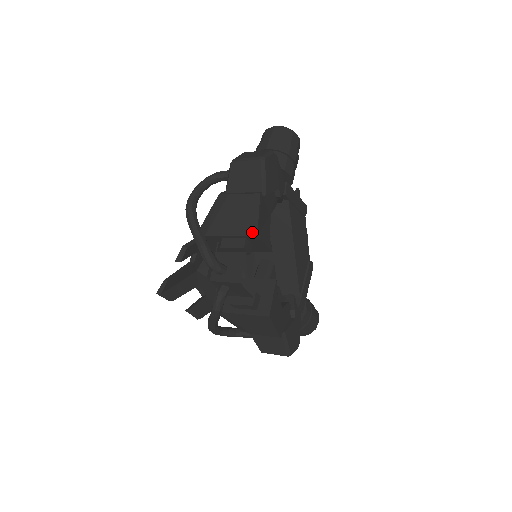
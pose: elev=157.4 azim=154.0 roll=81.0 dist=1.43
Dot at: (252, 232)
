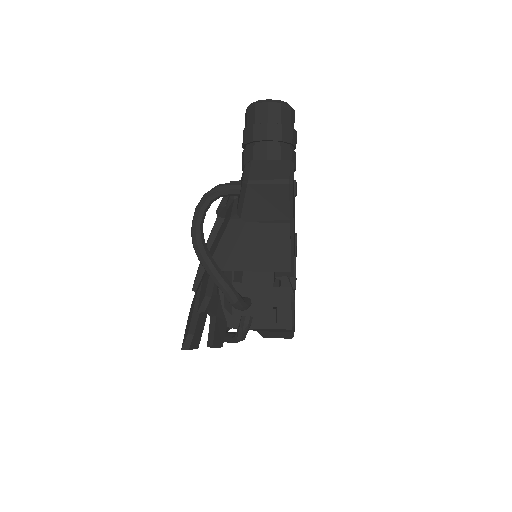
Dot at: (284, 268)
